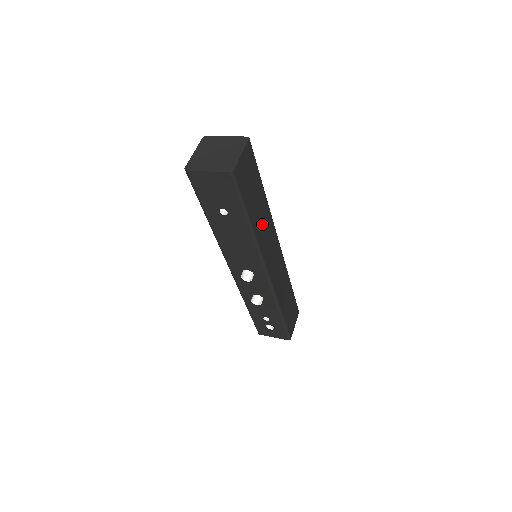
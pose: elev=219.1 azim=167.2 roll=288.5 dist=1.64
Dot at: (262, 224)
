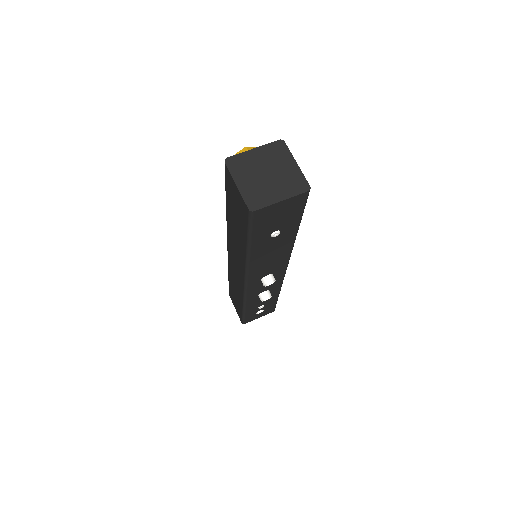
Dot at: occluded
